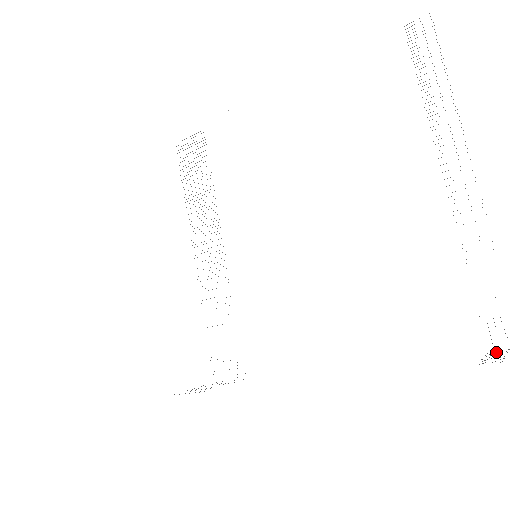
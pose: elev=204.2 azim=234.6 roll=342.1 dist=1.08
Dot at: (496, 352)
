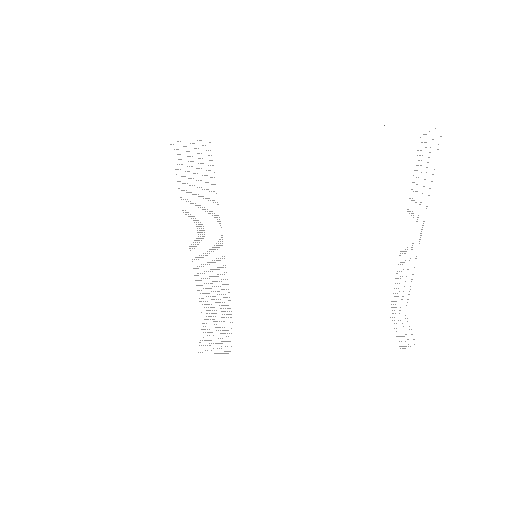
Dot at: occluded
